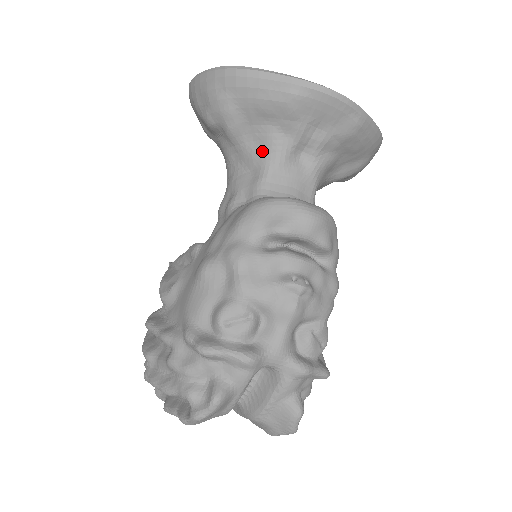
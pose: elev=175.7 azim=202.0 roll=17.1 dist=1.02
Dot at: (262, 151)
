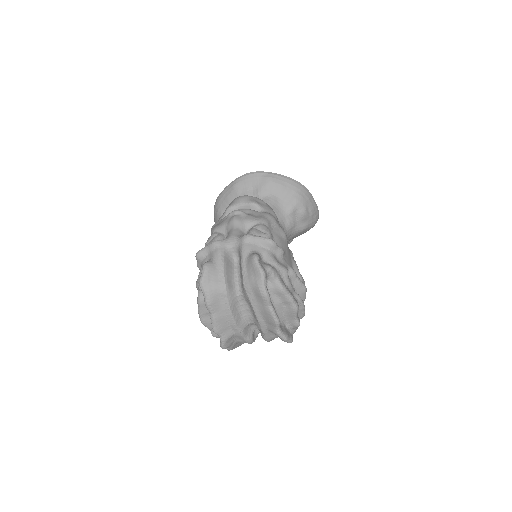
Dot at: occluded
